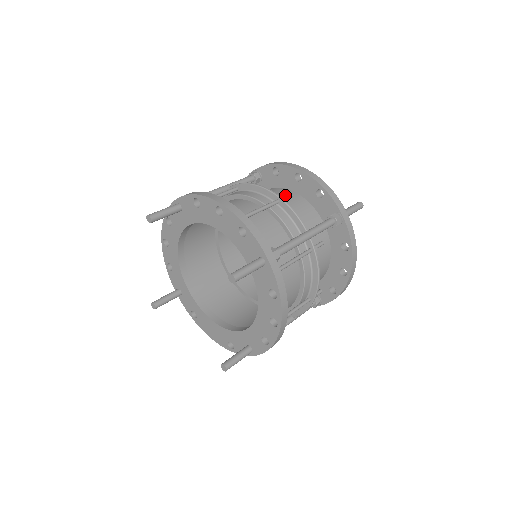
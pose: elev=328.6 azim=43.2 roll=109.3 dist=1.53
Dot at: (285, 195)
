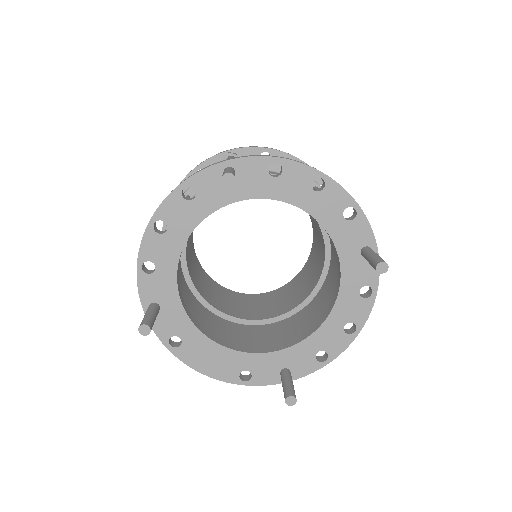
Dot at: occluded
